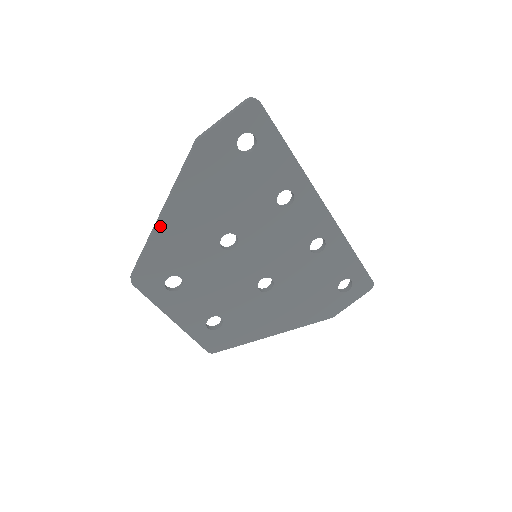
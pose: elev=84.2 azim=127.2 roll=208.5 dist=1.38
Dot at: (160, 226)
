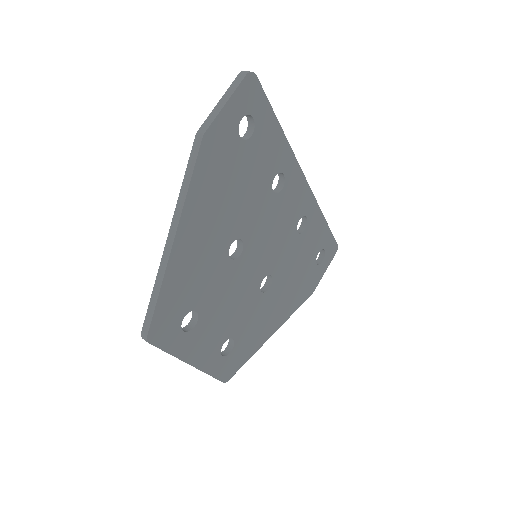
Dot at: (172, 257)
